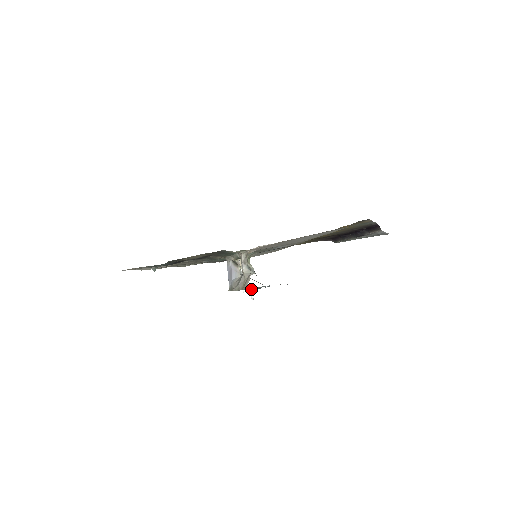
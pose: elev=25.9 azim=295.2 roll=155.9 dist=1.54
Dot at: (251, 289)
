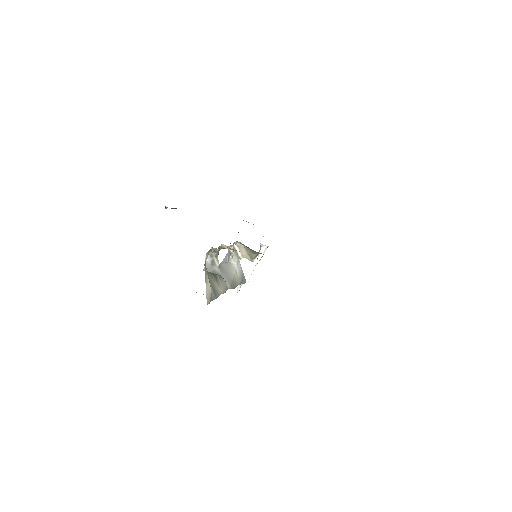
Dot at: occluded
